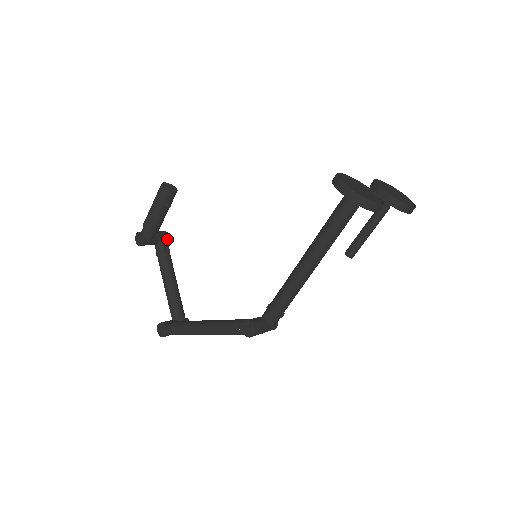
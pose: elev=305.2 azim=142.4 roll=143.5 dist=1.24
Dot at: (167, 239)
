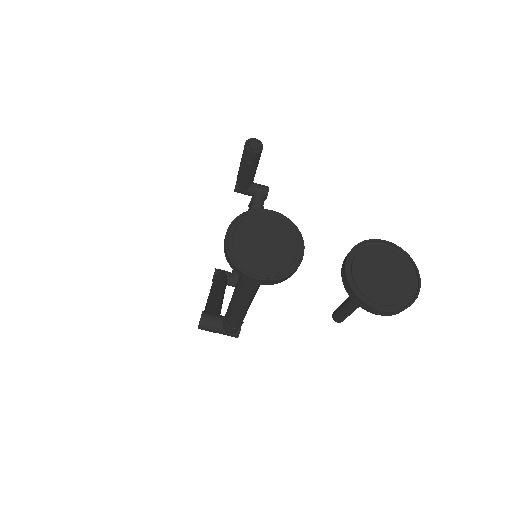
Dot at: (264, 195)
